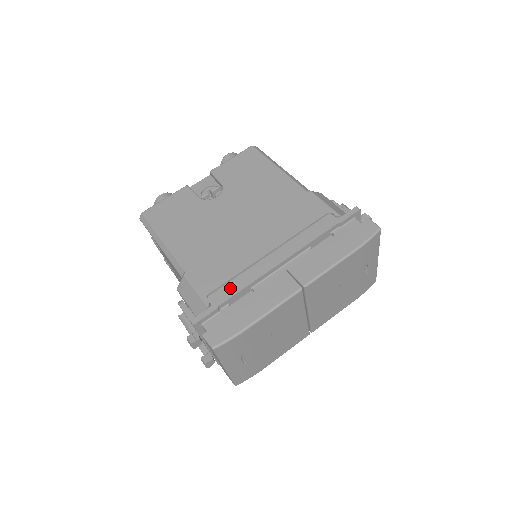
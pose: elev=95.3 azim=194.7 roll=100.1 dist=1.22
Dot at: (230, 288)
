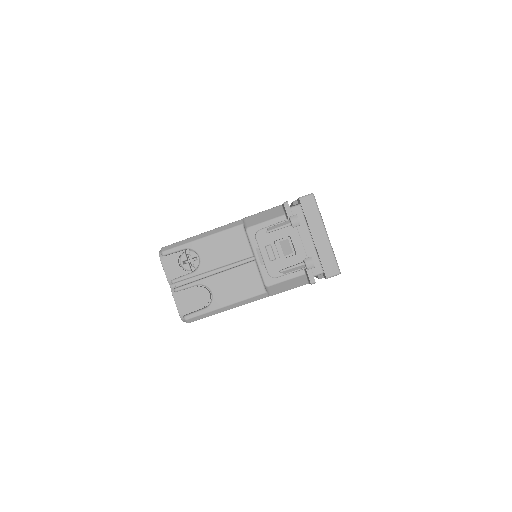
Dot at: occluded
